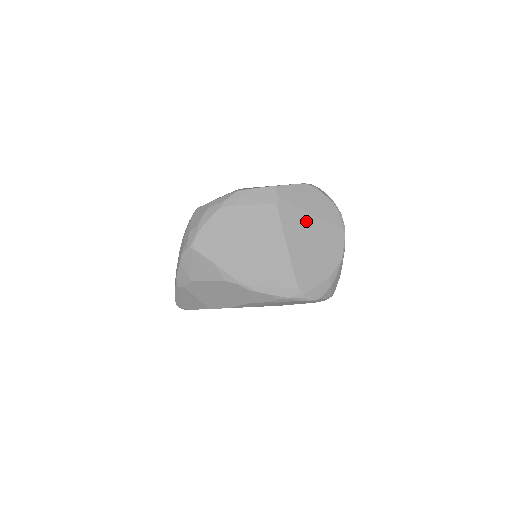
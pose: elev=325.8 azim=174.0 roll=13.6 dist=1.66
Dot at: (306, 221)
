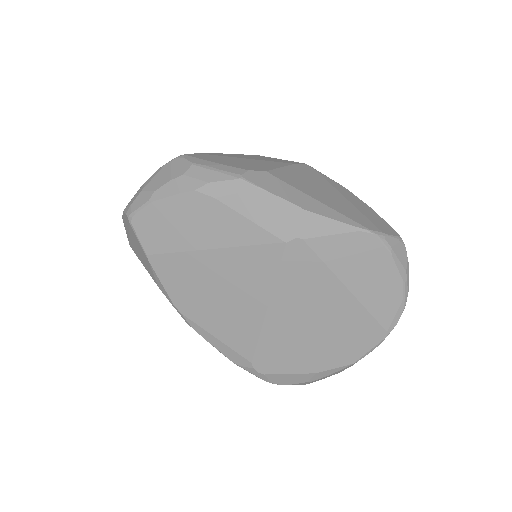
Dot at: (326, 290)
